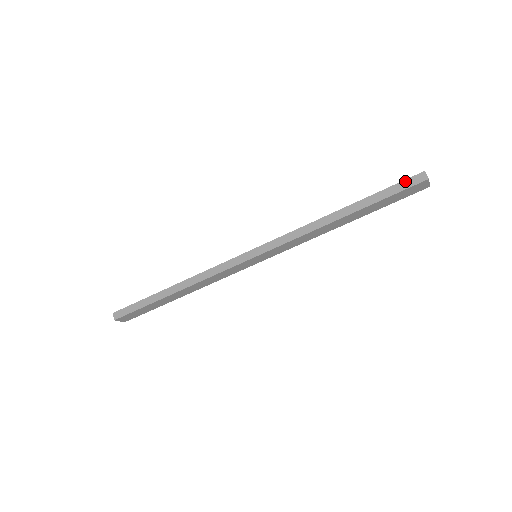
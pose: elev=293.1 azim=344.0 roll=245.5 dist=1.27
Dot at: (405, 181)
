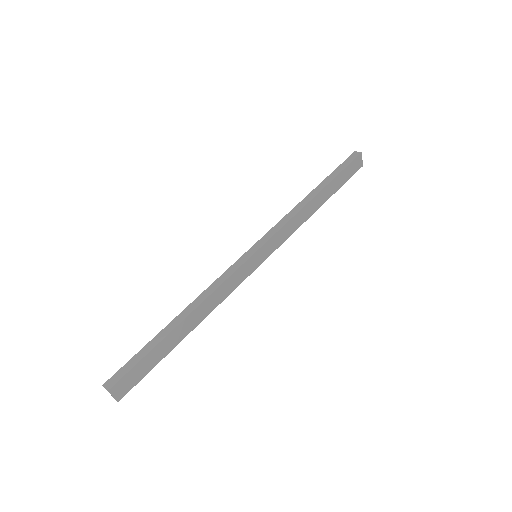
Dot at: (346, 160)
